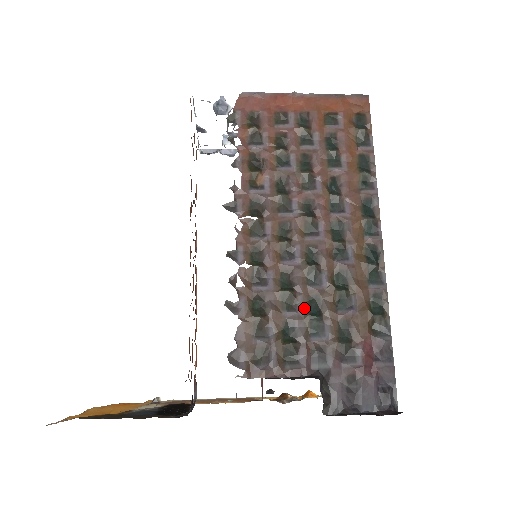
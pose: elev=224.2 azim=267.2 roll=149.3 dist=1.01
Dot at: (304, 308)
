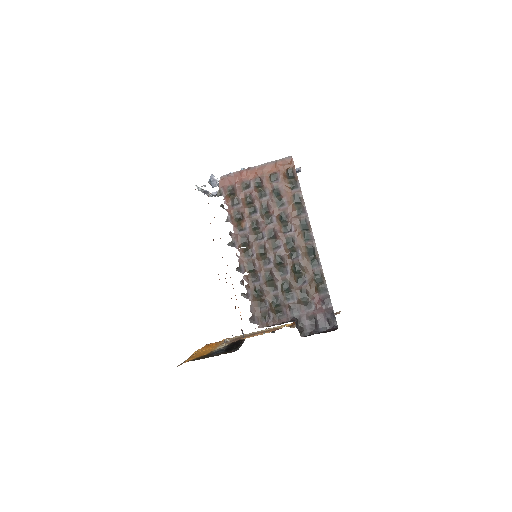
Dot at: (281, 288)
